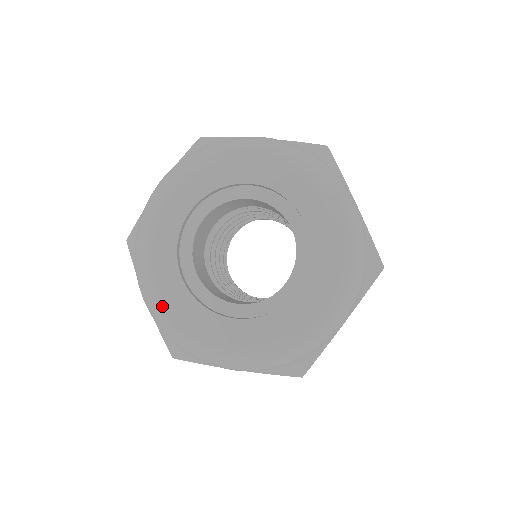
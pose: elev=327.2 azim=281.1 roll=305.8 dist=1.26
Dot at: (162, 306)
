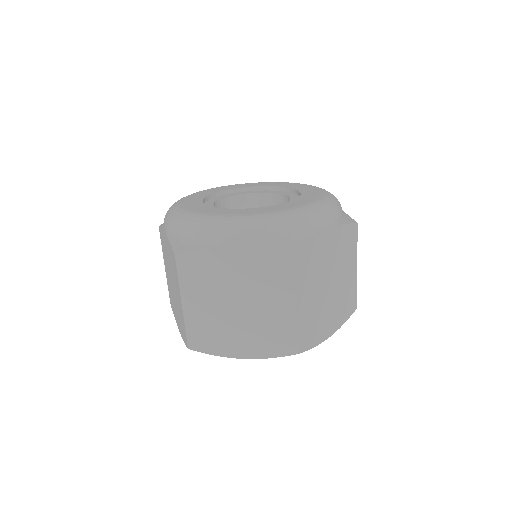
Dot at: (183, 210)
